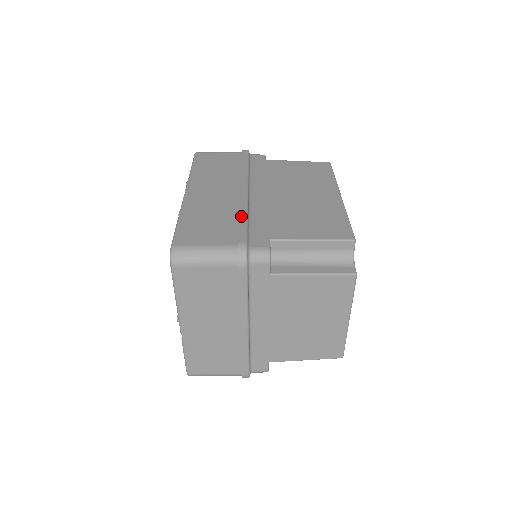
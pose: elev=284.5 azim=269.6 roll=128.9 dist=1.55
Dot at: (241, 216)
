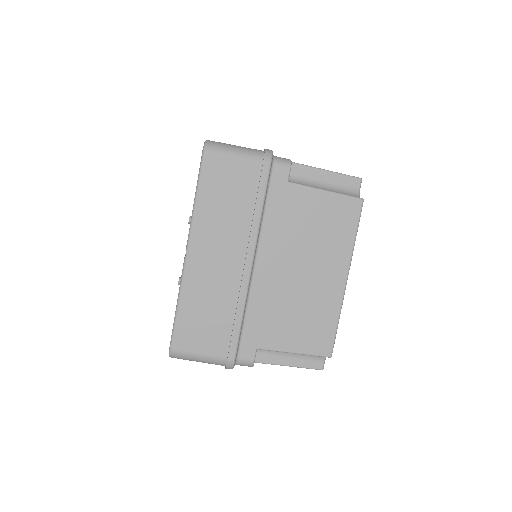
Dot at: (237, 317)
